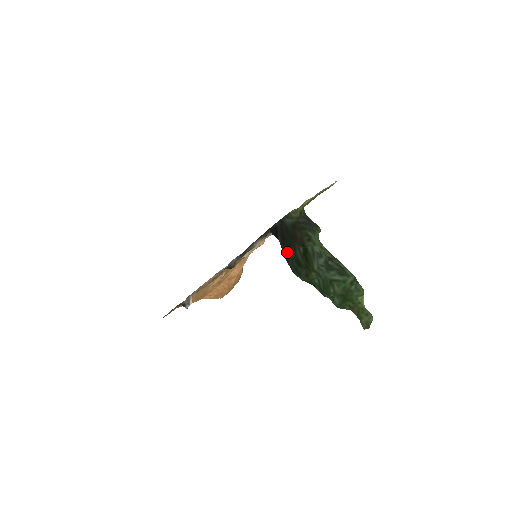
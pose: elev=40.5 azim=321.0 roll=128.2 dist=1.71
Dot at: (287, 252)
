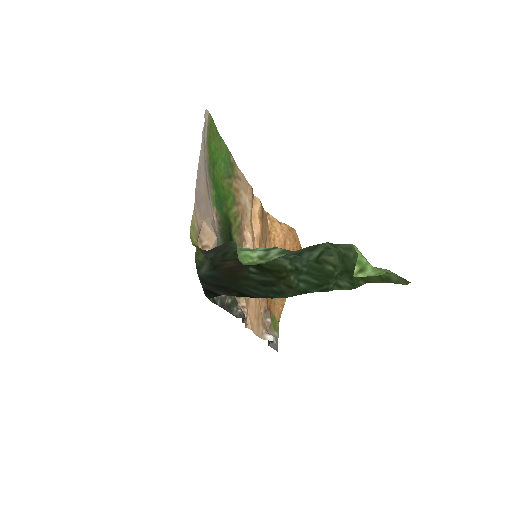
Dot at: (245, 291)
